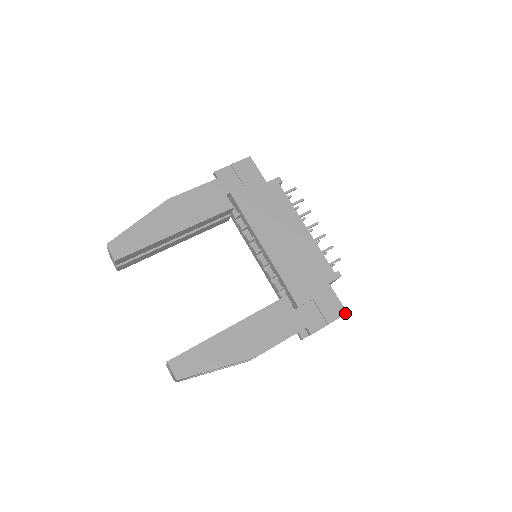
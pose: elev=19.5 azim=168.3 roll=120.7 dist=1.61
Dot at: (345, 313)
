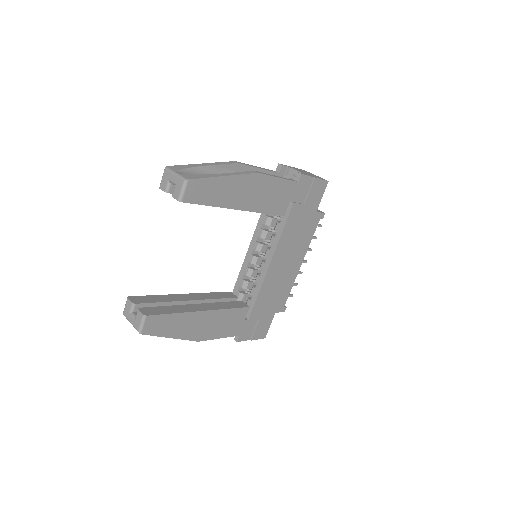
Dot at: (264, 337)
